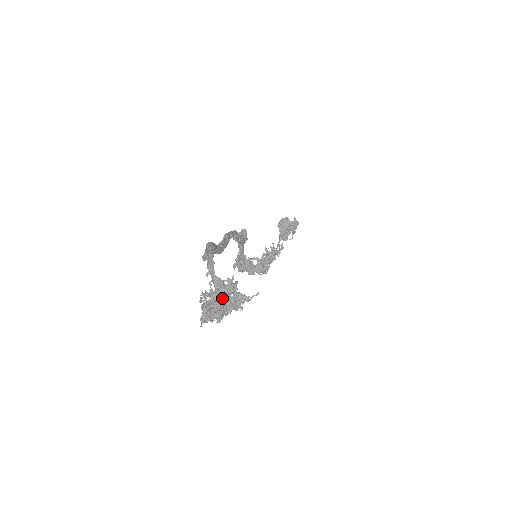
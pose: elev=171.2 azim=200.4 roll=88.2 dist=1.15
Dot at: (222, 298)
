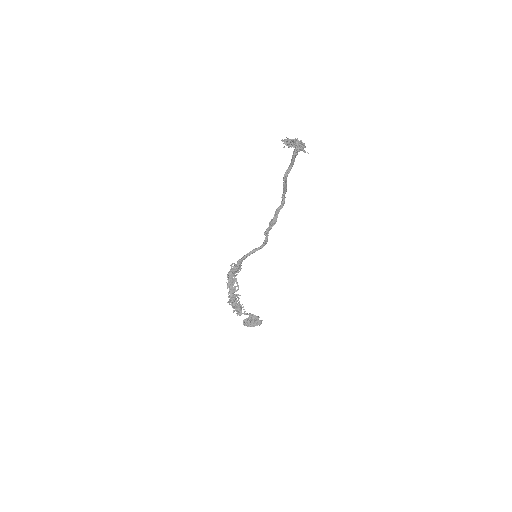
Dot at: (298, 142)
